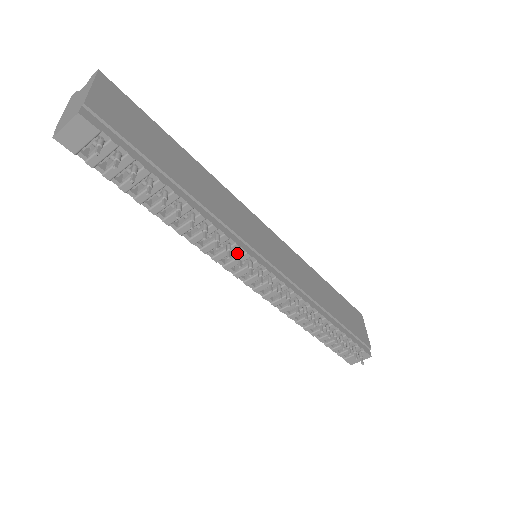
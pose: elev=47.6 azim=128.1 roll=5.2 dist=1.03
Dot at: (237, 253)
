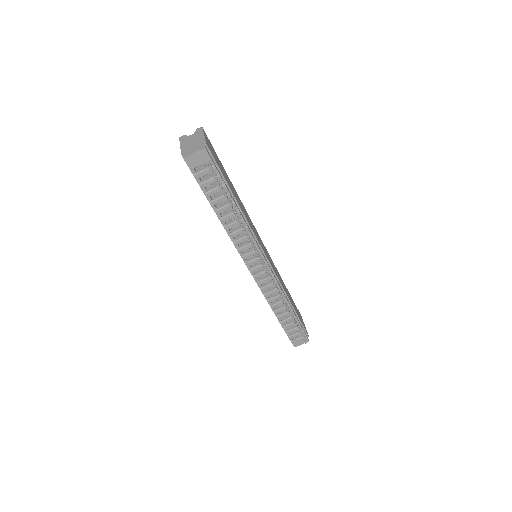
Dot at: (253, 249)
